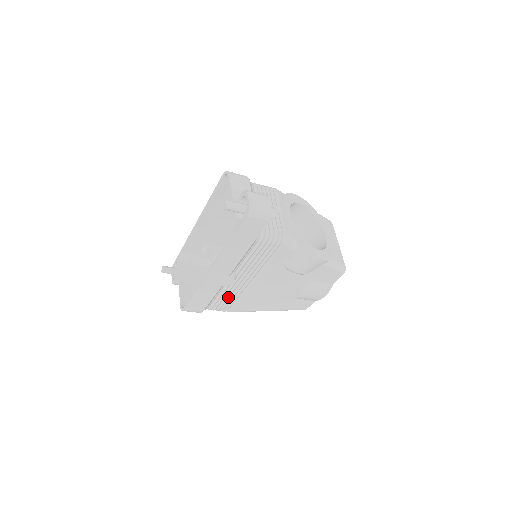
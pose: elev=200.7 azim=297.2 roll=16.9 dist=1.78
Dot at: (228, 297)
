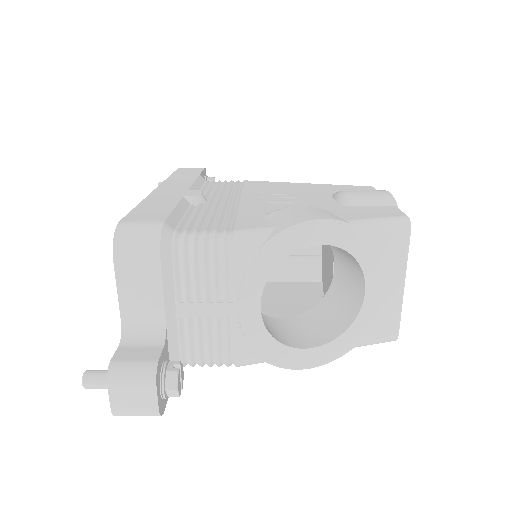
Dot at: occluded
